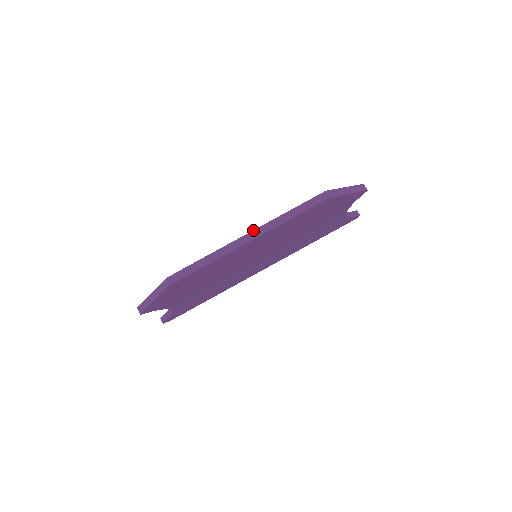
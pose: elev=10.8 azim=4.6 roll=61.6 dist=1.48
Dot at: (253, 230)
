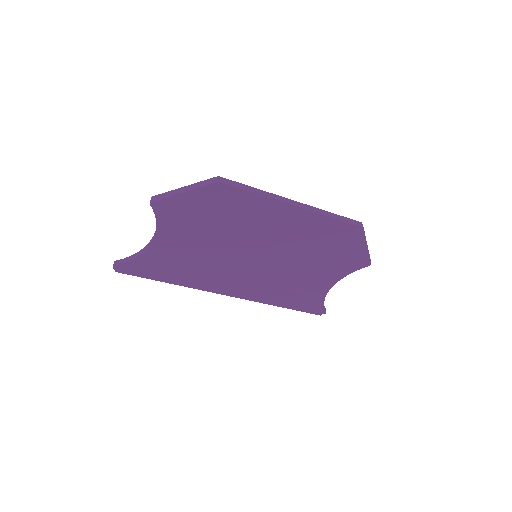
Dot at: (302, 203)
